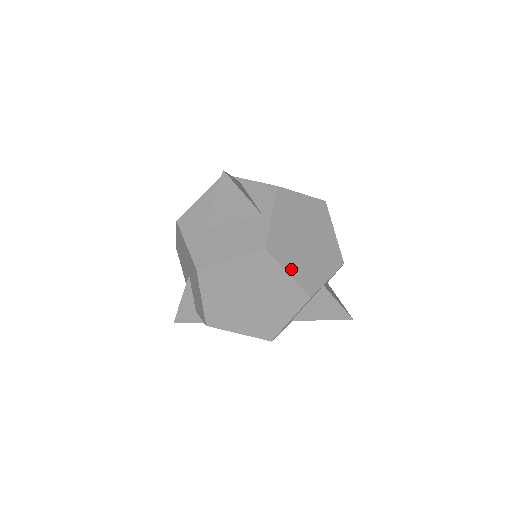
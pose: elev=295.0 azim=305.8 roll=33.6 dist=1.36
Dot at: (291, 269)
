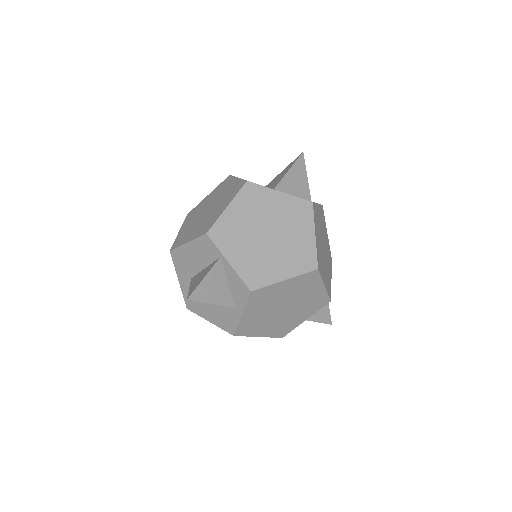
Dot at: (262, 333)
